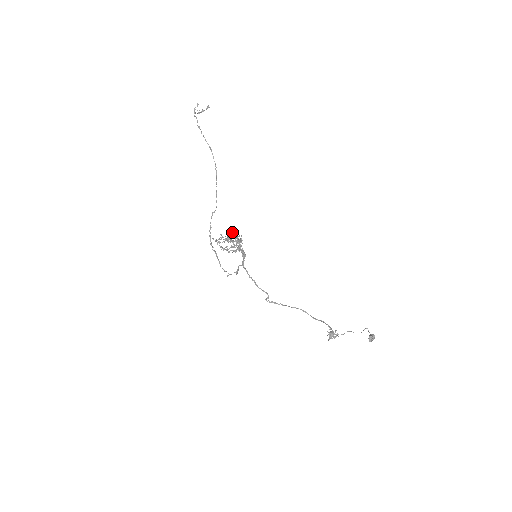
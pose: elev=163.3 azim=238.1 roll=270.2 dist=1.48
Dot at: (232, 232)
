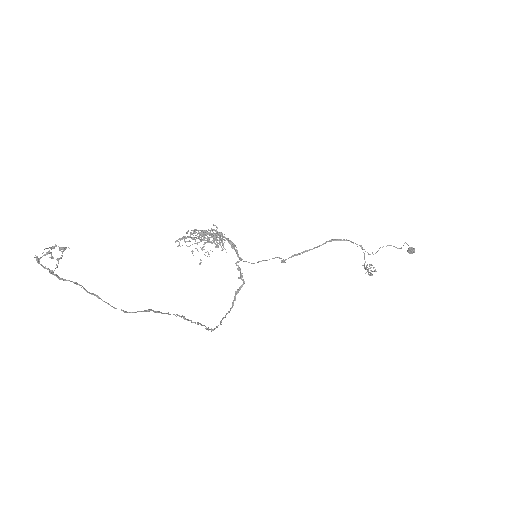
Dot at: (201, 234)
